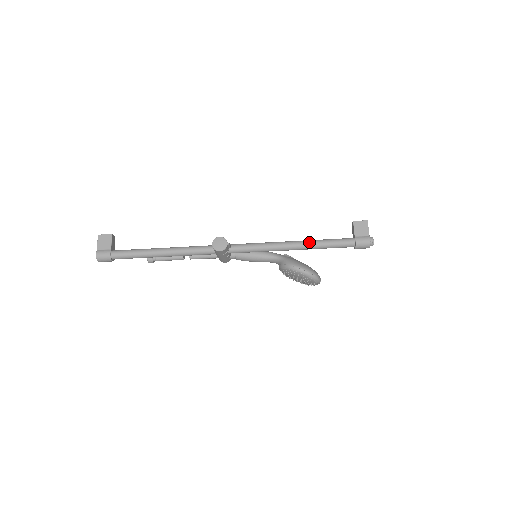
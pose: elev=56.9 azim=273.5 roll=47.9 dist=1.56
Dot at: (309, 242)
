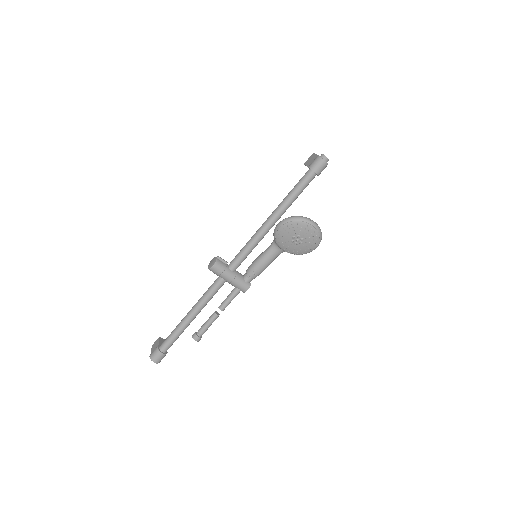
Dot at: (279, 205)
